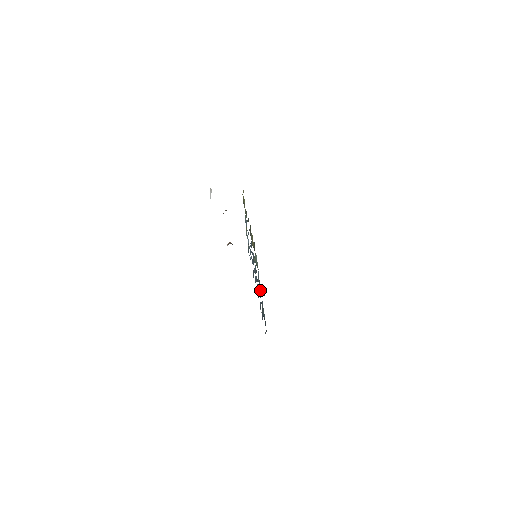
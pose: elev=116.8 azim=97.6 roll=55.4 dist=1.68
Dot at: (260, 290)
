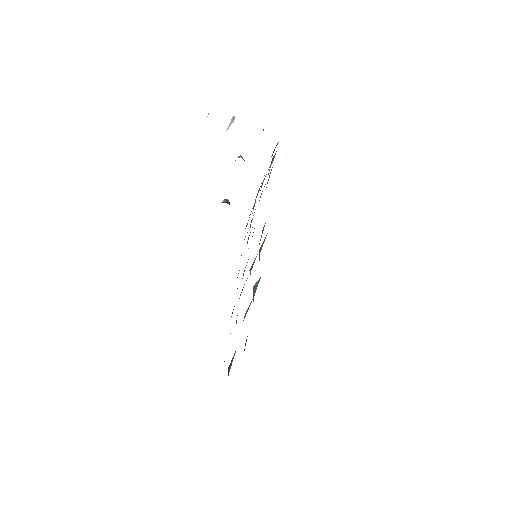
Dot at: occluded
